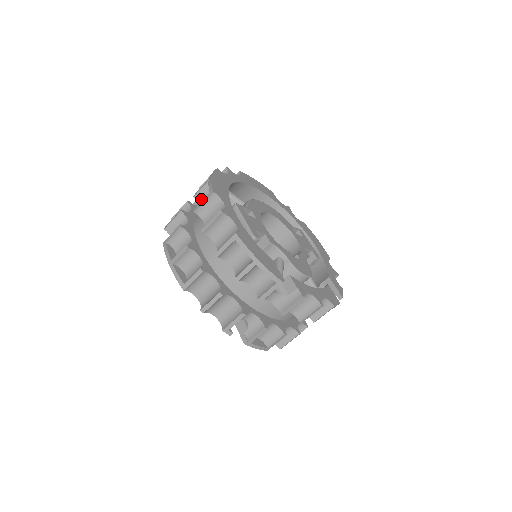
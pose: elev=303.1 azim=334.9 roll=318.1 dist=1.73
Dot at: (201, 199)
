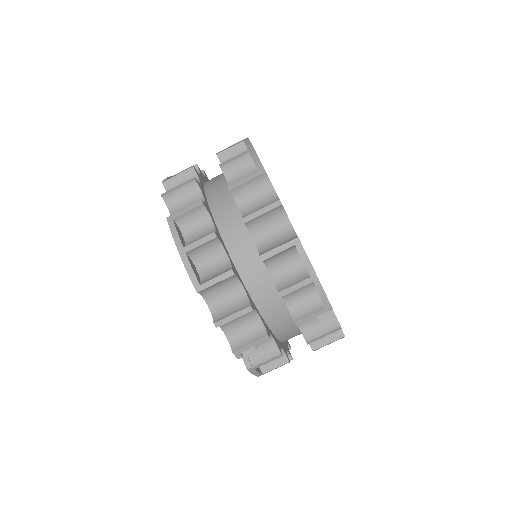
Dot at: (230, 173)
